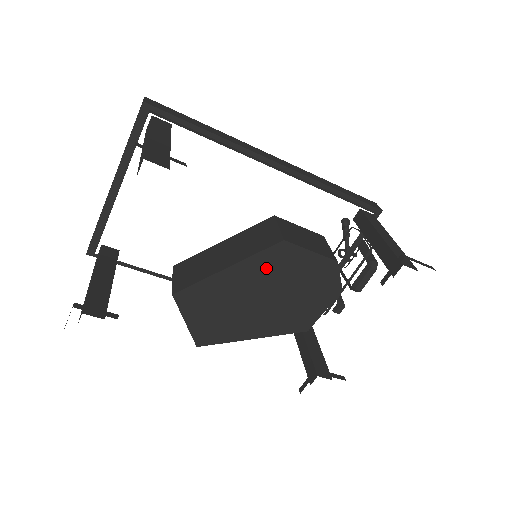
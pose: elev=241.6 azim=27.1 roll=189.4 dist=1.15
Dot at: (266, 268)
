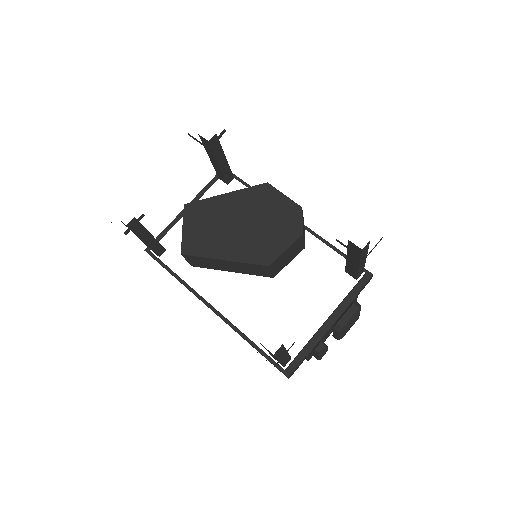
Dot at: (251, 200)
